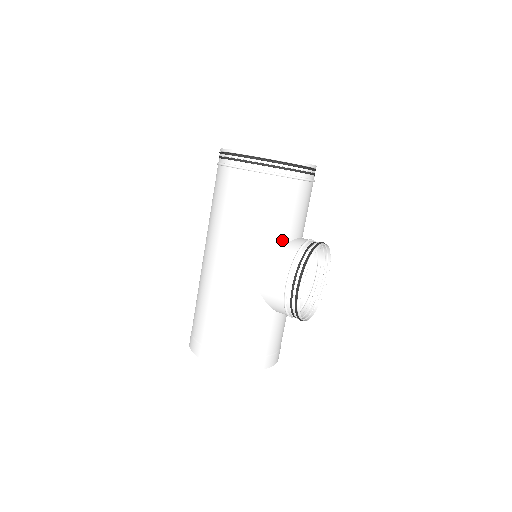
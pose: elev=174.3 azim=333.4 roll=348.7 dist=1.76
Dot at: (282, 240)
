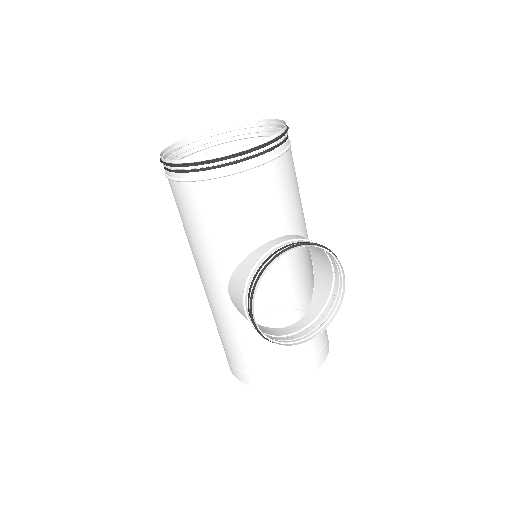
Dot at: (240, 253)
